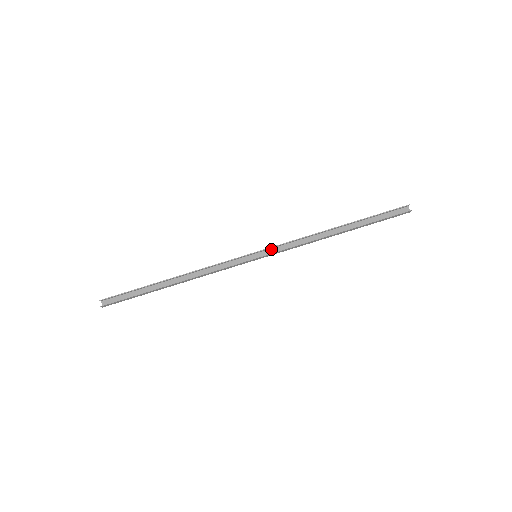
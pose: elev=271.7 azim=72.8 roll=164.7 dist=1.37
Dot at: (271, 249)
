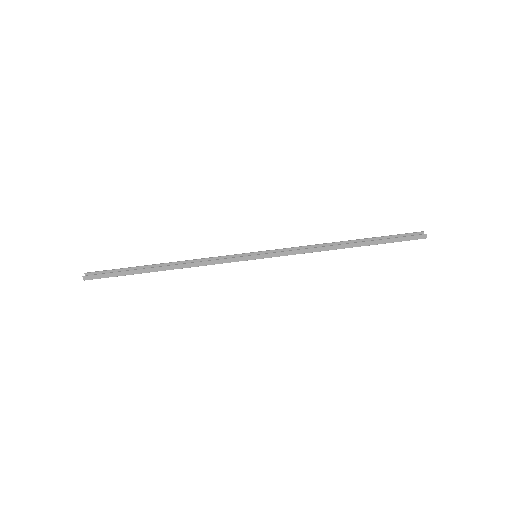
Dot at: occluded
